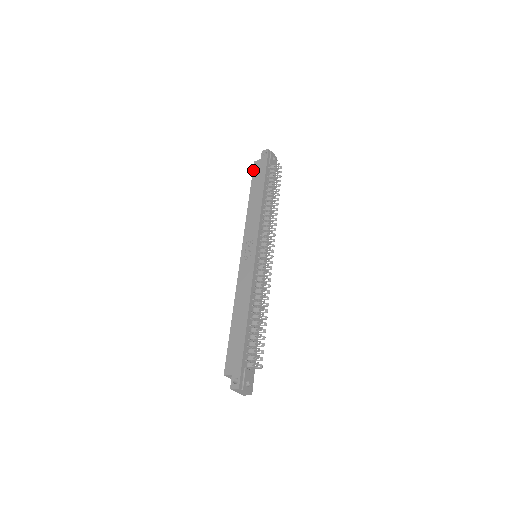
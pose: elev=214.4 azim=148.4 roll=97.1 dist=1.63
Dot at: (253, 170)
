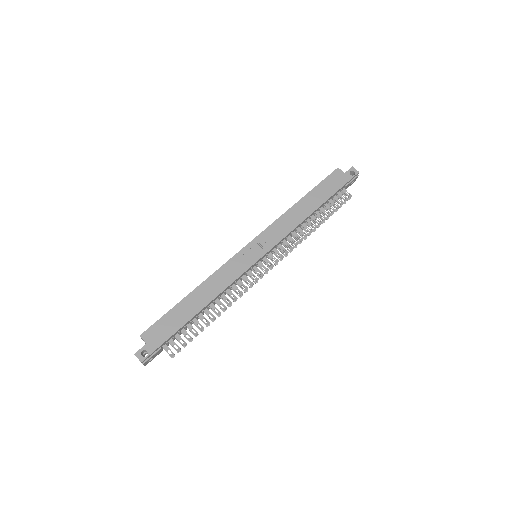
Dot at: (329, 175)
